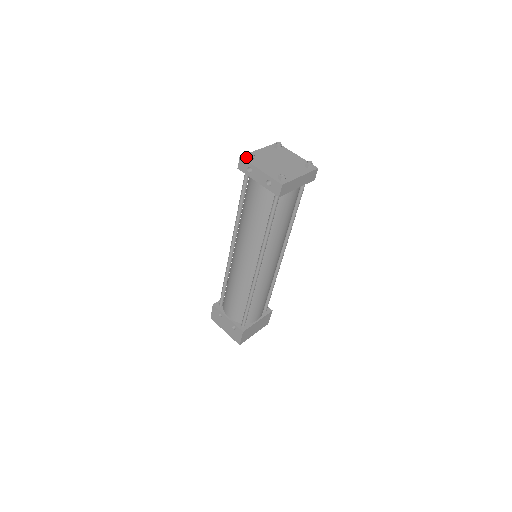
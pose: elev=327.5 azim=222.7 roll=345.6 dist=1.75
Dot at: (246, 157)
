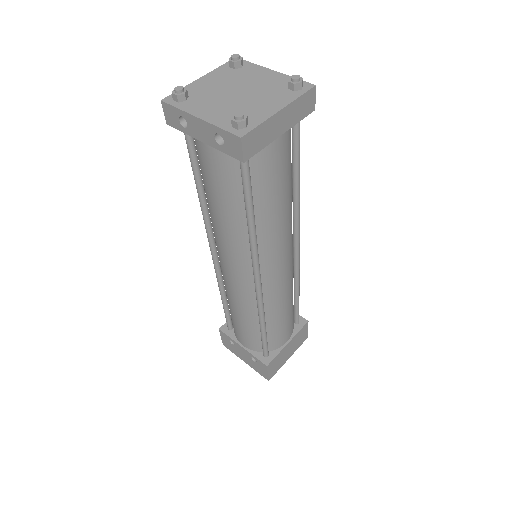
Dot at: (172, 99)
